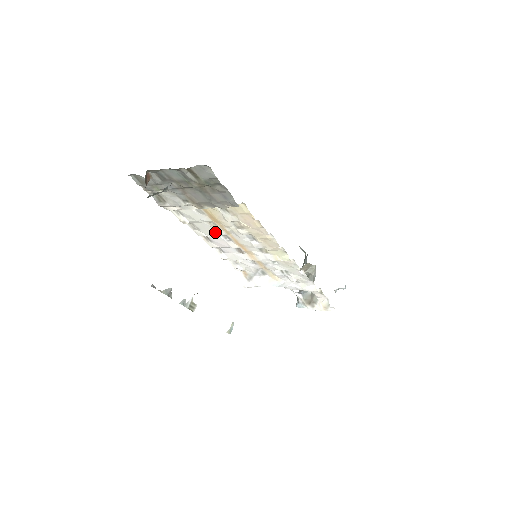
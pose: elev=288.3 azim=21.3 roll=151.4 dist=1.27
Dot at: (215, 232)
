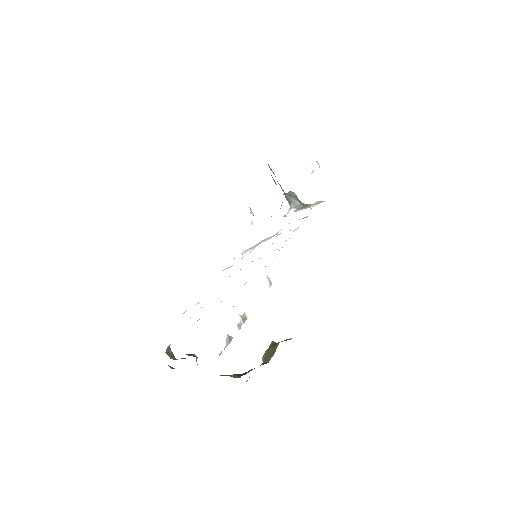
Dot at: occluded
